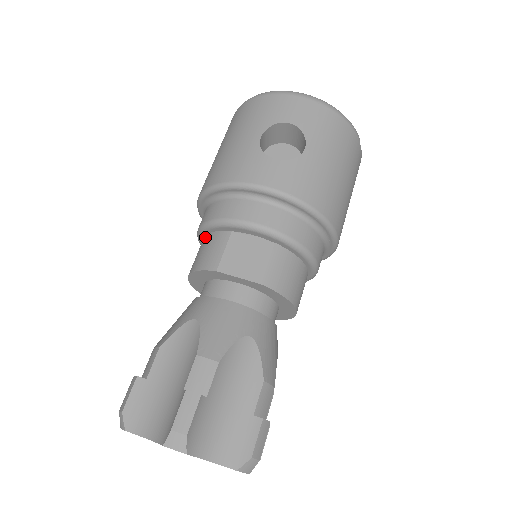
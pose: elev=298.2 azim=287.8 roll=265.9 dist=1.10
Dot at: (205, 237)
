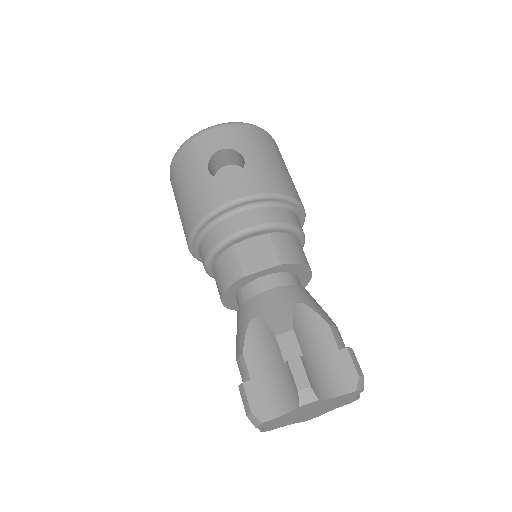
Dot at: (215, 264)
